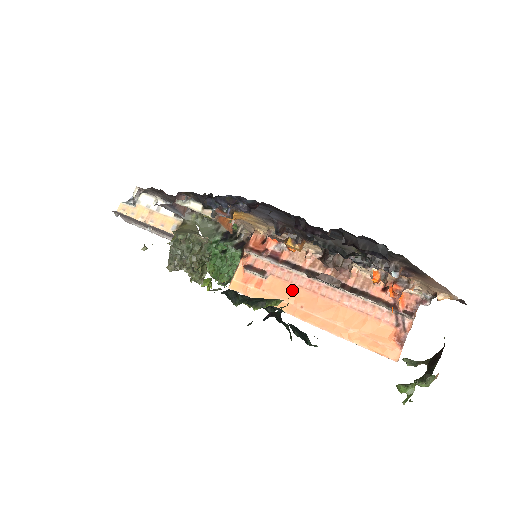
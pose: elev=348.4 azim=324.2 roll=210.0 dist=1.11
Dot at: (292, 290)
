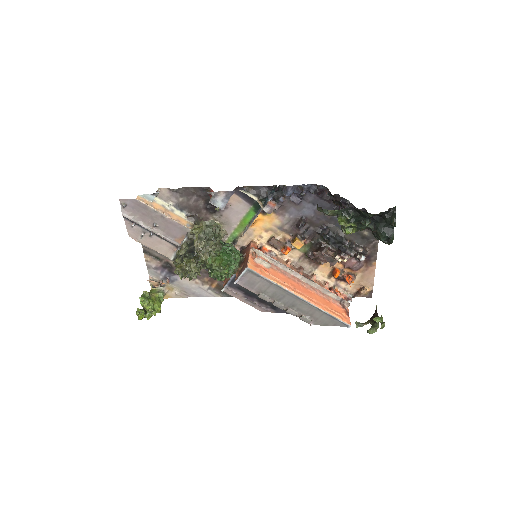
Dot at: (286, 278)
